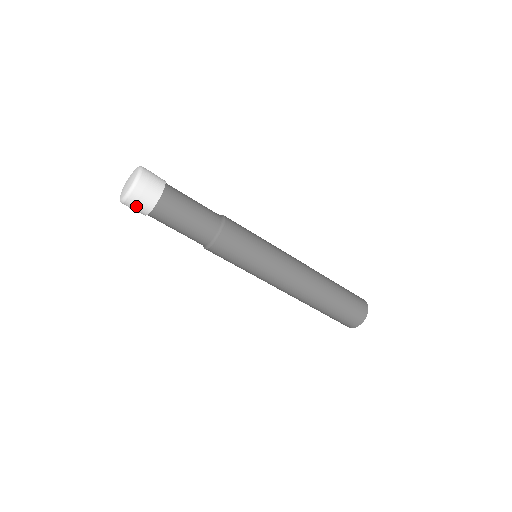
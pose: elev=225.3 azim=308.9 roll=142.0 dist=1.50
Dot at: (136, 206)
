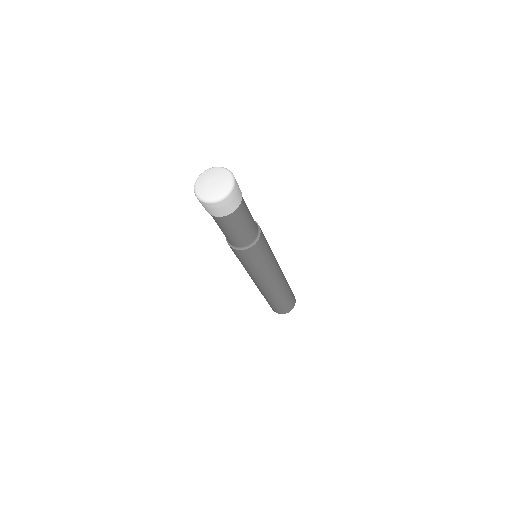
Dot at: (204, 206)
